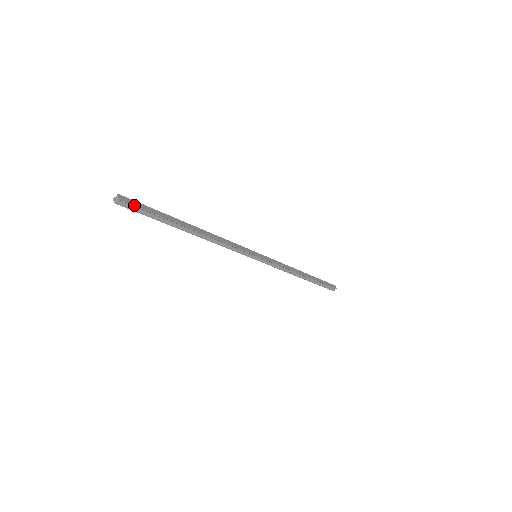
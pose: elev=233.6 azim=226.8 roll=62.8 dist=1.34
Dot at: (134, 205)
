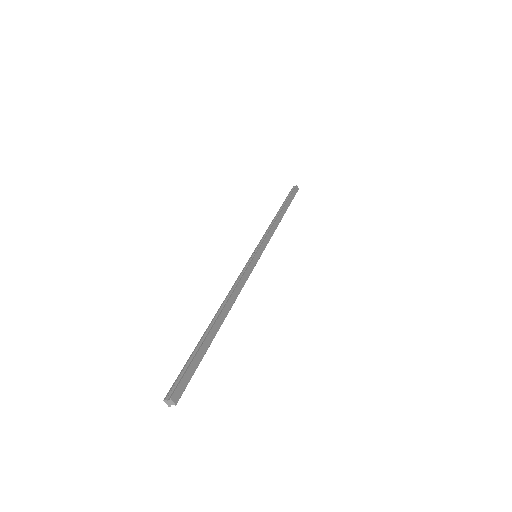
Dot at: occluded
